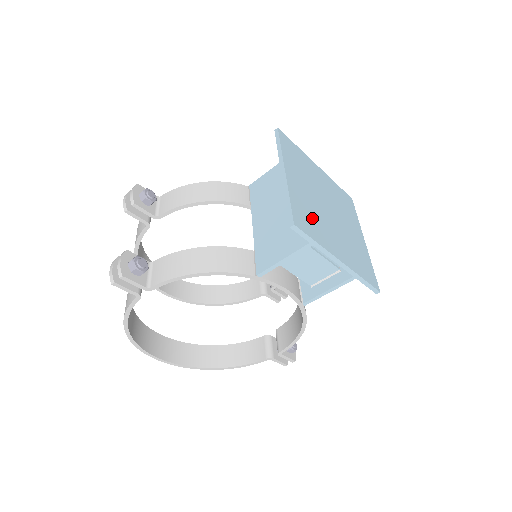
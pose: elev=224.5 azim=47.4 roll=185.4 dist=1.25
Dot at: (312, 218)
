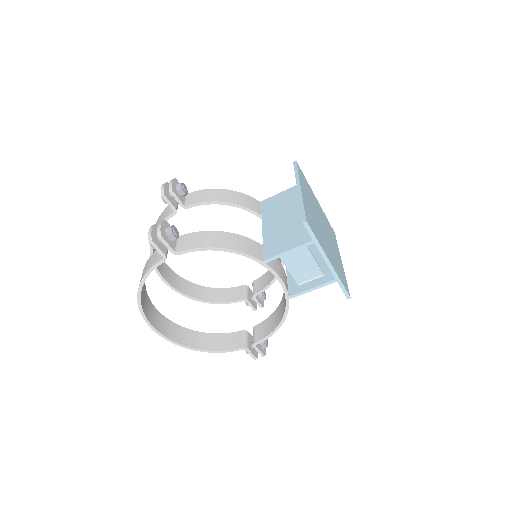
Dot at: (315, 225)
